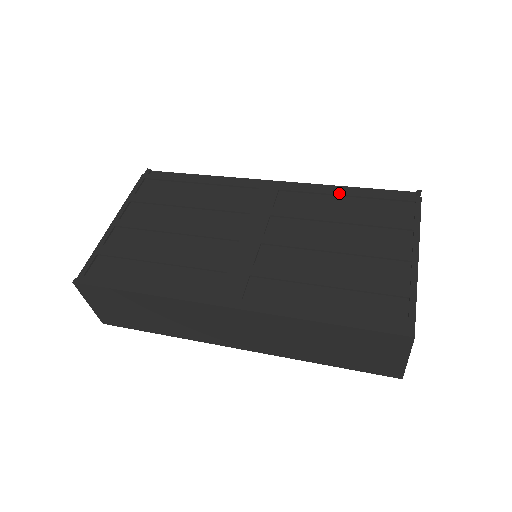
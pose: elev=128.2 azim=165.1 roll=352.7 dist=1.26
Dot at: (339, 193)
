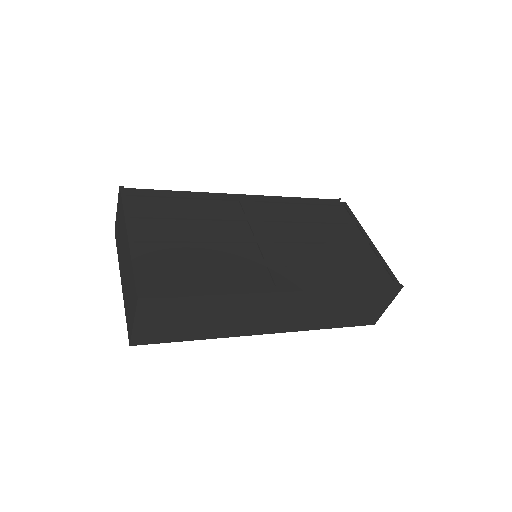
Dot at: (298, 202)
